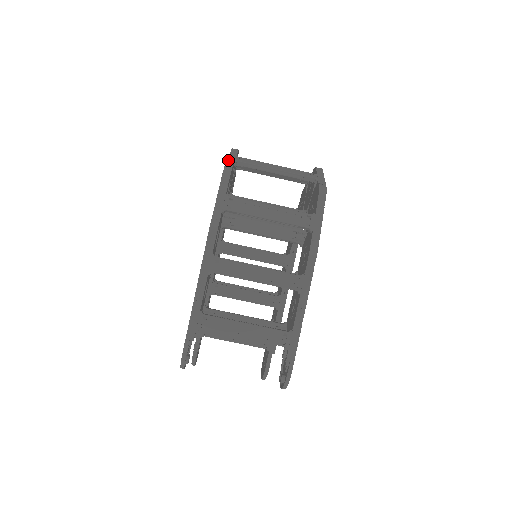
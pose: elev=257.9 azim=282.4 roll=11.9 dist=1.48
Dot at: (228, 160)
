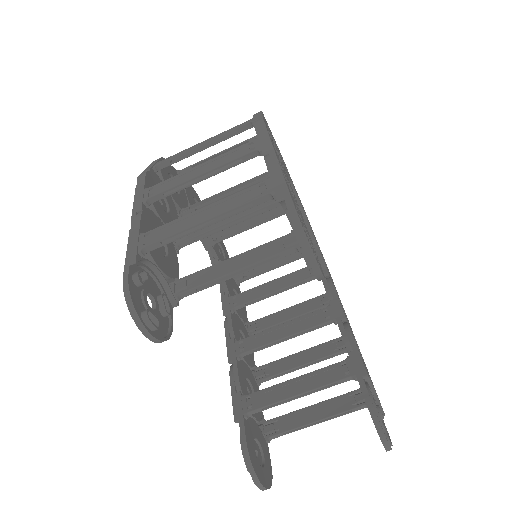
Dot at: occluded
